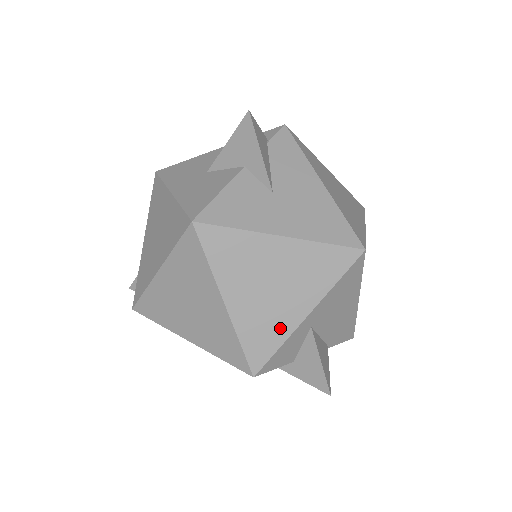
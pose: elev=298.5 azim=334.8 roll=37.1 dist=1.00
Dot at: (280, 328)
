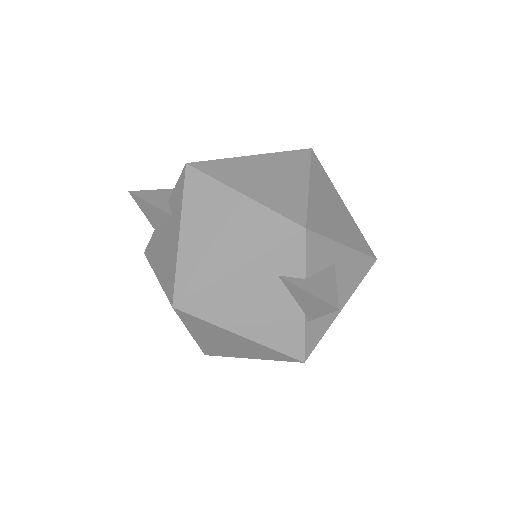
Dot at: (330, 230)
